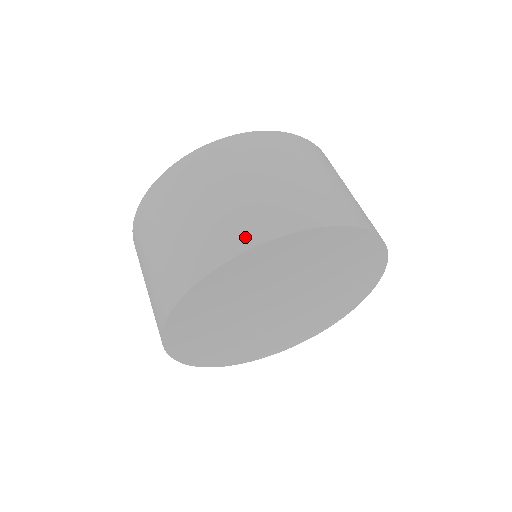
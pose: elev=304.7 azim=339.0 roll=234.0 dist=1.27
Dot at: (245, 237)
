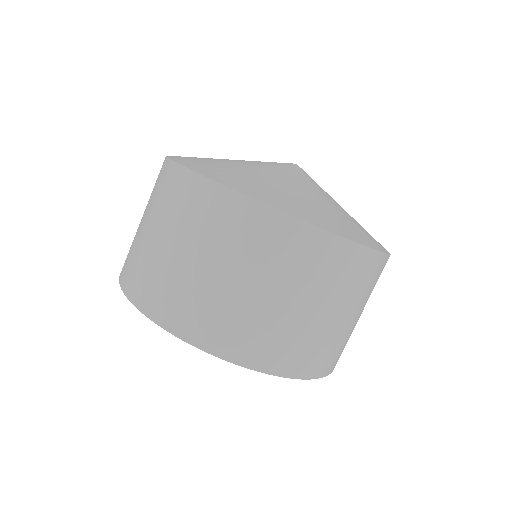
Dot at: (239, 350)
